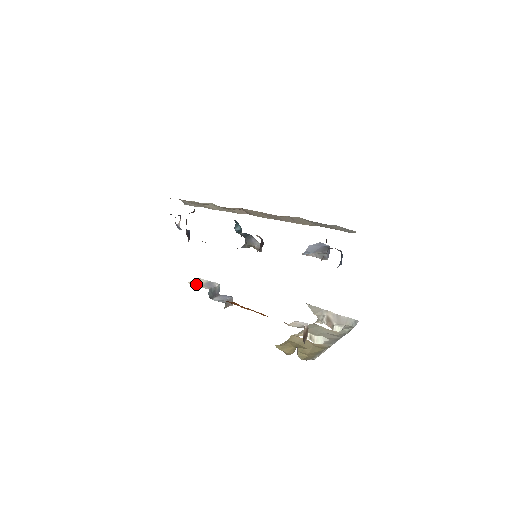
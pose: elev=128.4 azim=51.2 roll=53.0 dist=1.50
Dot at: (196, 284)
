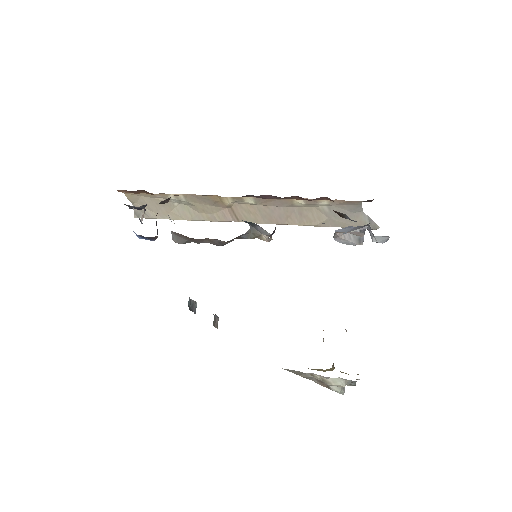
Dot at: occluded
